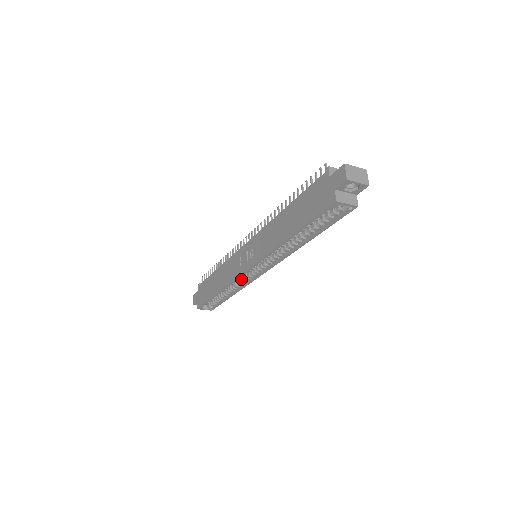
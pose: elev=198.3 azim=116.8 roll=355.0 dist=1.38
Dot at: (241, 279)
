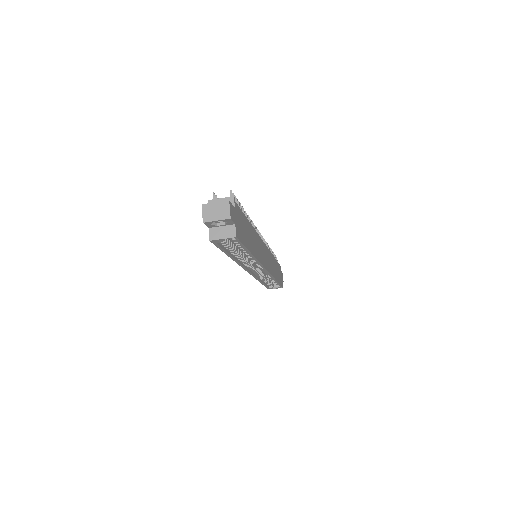
Dot at: occluded
